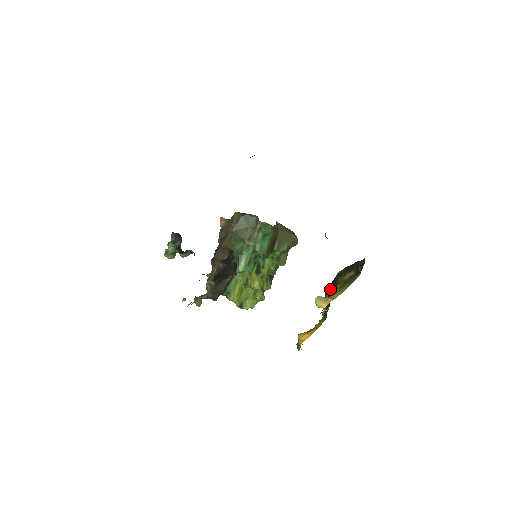
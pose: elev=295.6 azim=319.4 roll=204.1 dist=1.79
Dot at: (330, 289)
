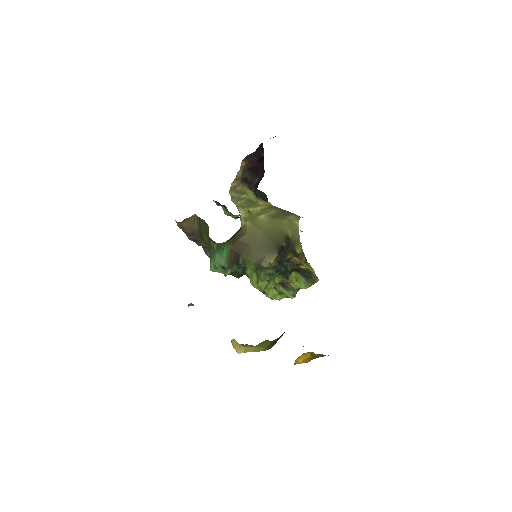
Dot at: occluded
